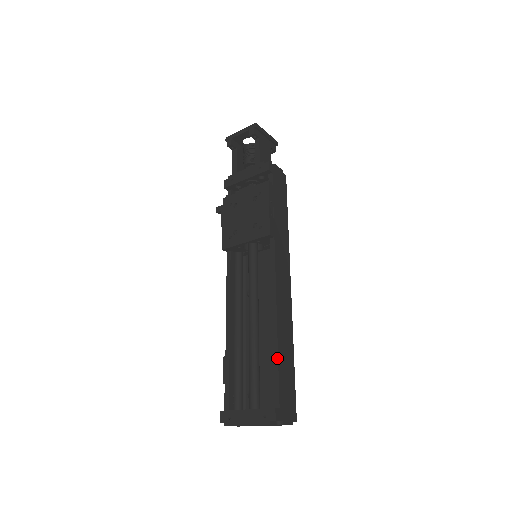
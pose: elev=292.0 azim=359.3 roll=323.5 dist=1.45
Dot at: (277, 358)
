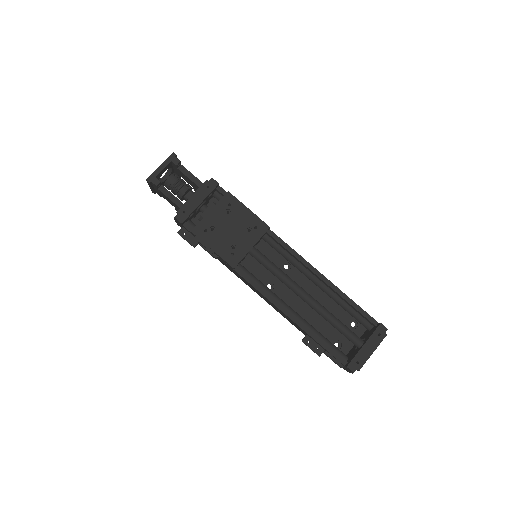
Dot at: (349, 298)
